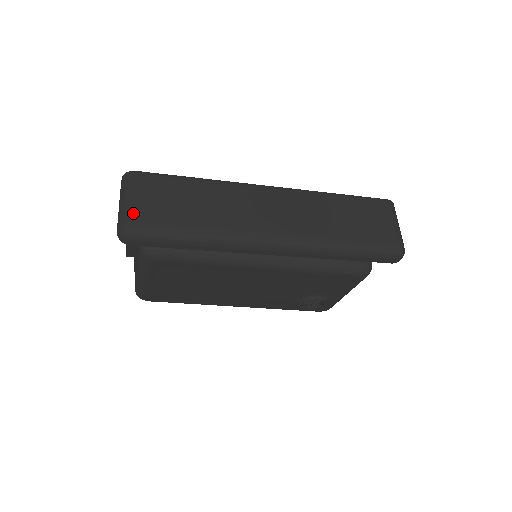
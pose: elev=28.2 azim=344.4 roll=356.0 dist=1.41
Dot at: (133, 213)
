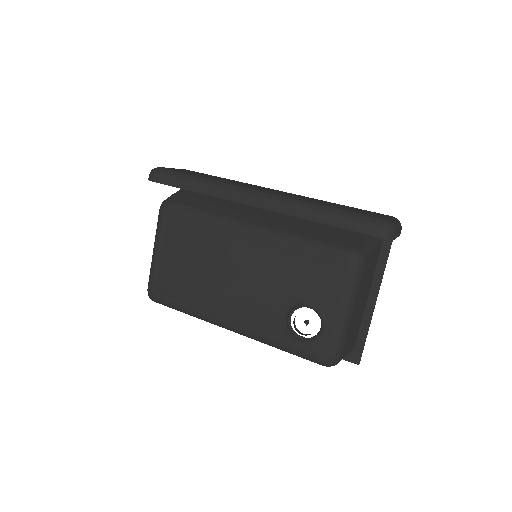
Dot at: occluded
